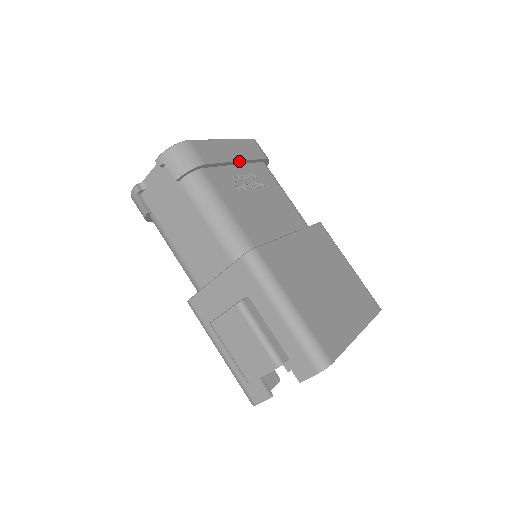
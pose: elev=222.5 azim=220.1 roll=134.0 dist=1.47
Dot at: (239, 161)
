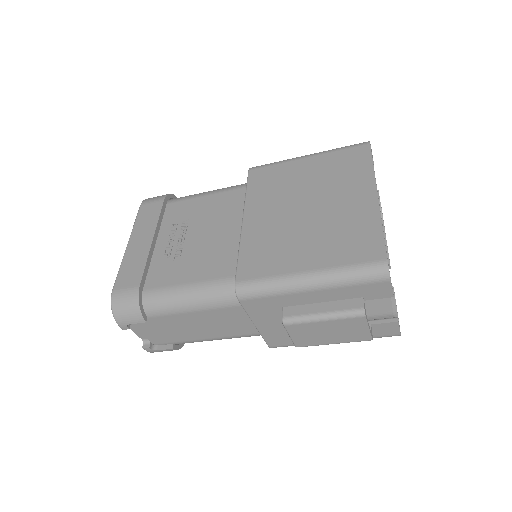
Dot at: (153, 239)
